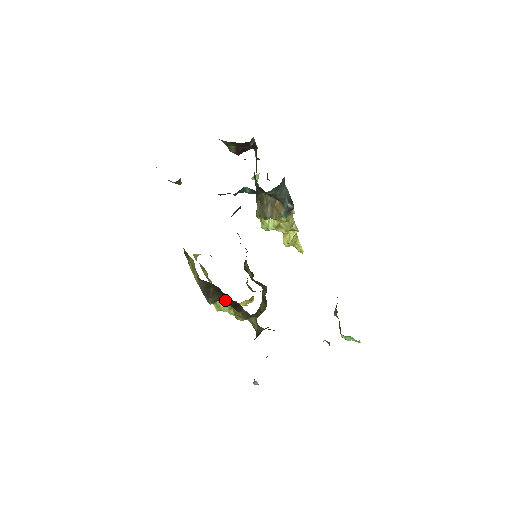
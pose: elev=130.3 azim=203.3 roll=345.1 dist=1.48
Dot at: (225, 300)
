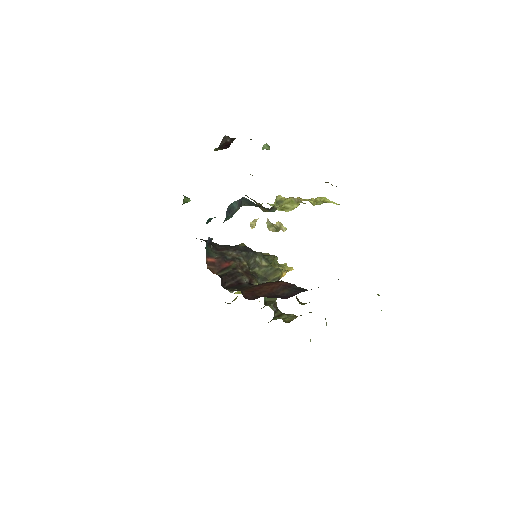
Dot at: occluded
